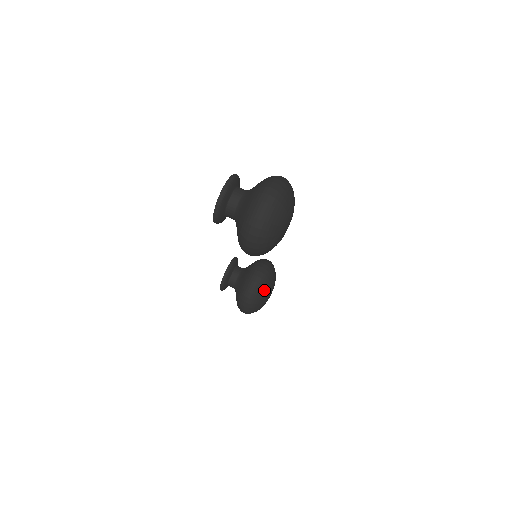
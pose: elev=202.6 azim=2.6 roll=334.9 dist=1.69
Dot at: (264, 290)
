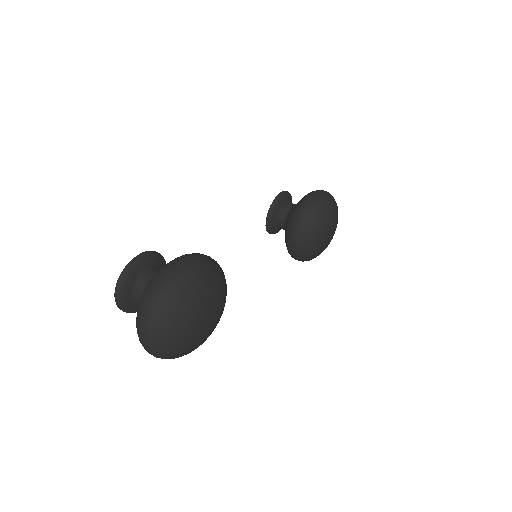
Dot at: (310, 247)
